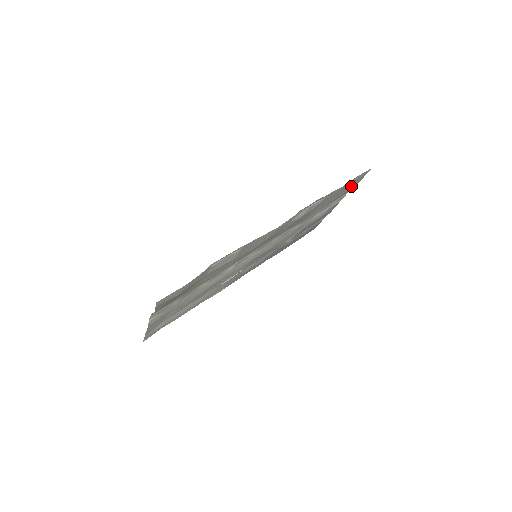
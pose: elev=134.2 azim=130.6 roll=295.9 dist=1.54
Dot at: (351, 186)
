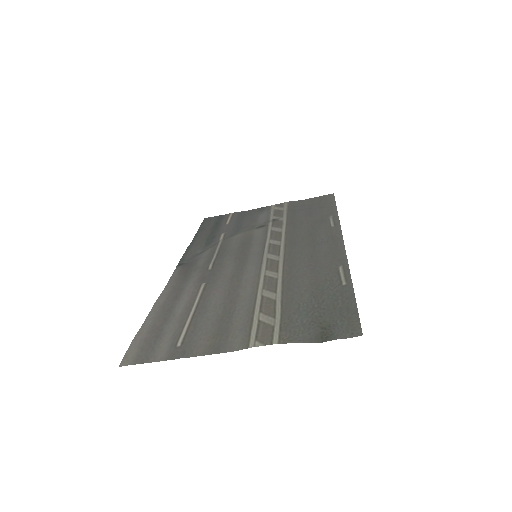
Dot at: (311, 202)
